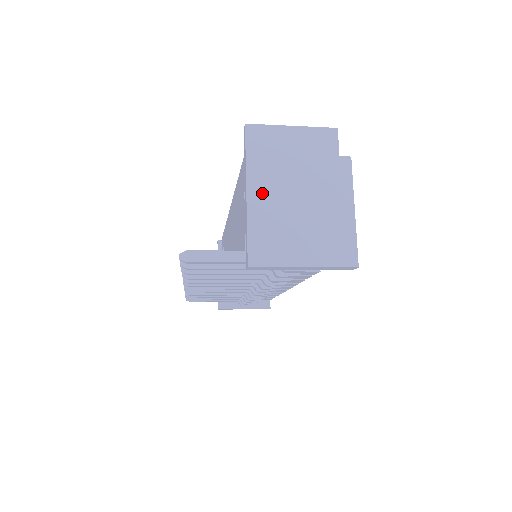
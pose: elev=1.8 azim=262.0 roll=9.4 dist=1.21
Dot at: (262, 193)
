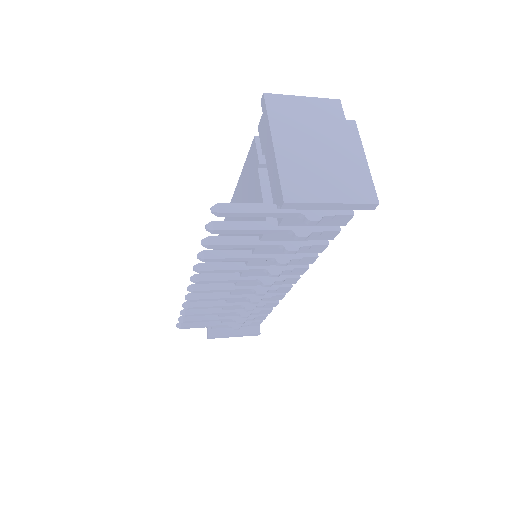
Dot at: (286, 145)
